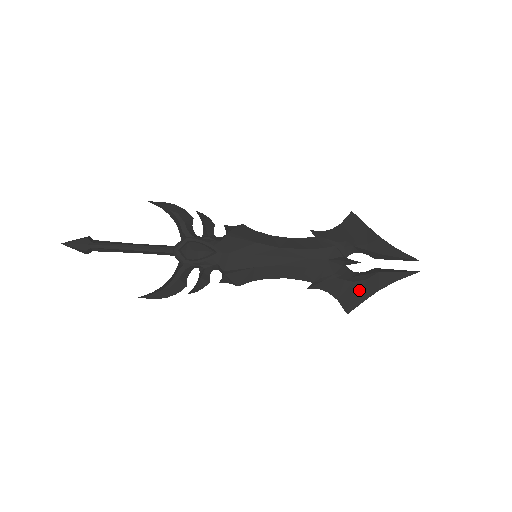
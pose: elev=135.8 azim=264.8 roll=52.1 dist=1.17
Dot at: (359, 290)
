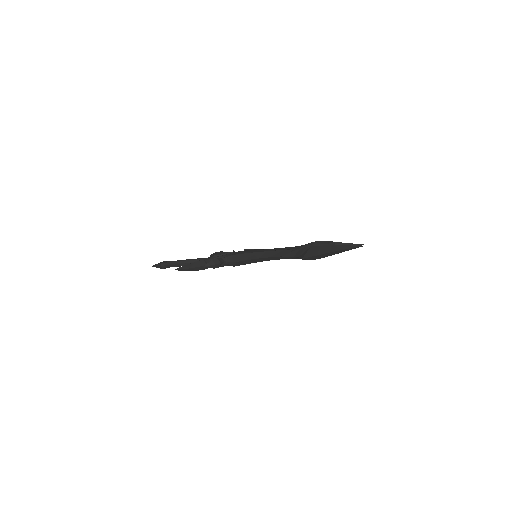
Dot at: (314, 250)
